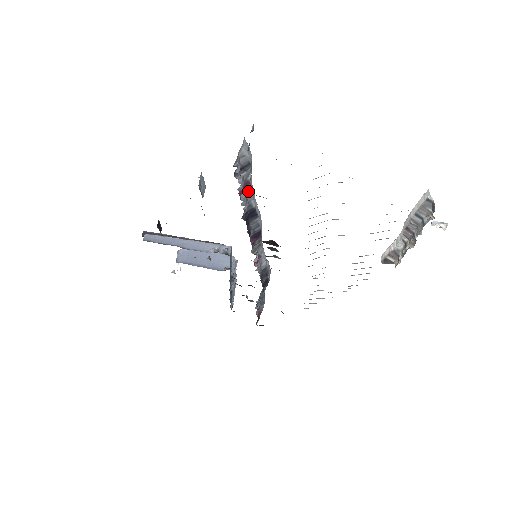
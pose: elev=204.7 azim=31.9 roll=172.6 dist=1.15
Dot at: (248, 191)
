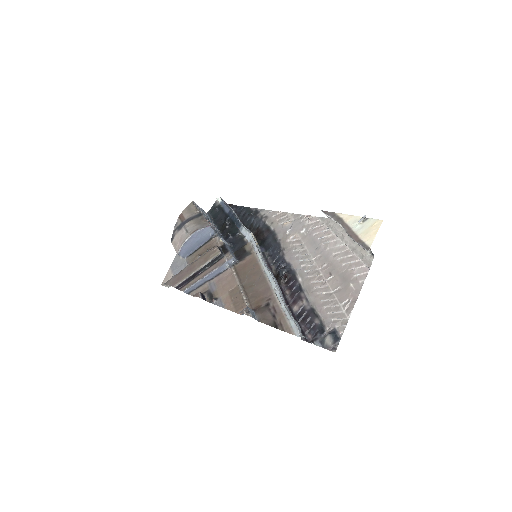
Dot at: occluded
